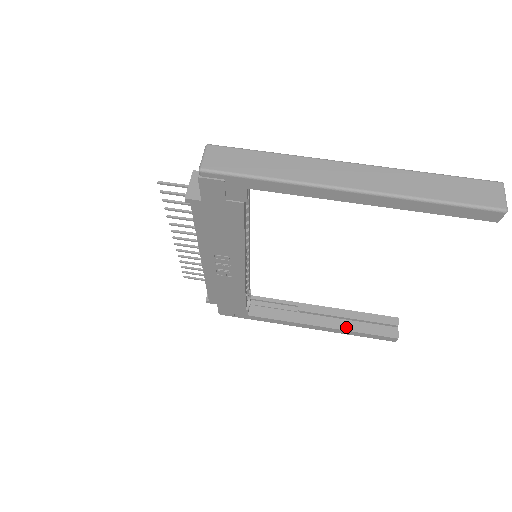
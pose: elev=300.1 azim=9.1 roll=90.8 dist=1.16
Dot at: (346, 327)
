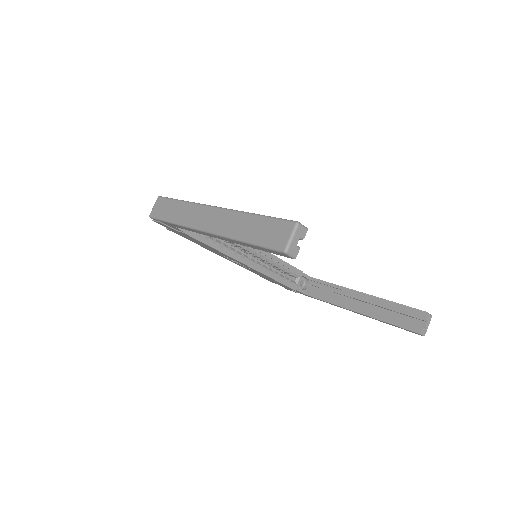
Dot at: (375, 315)
